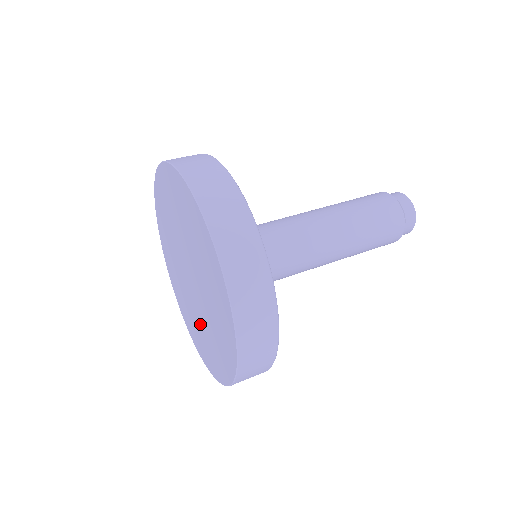
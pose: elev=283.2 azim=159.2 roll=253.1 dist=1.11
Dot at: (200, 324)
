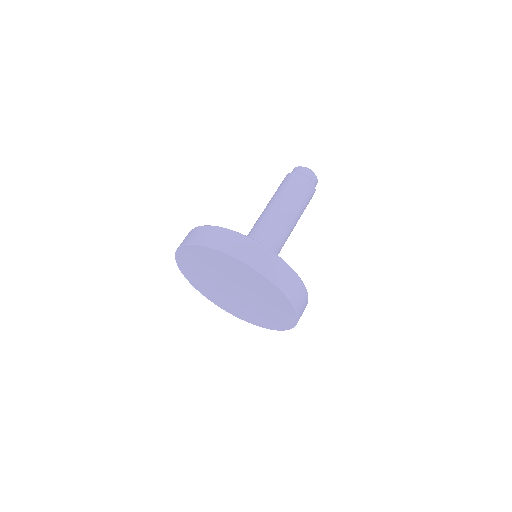
Dot at: (240, 306)
